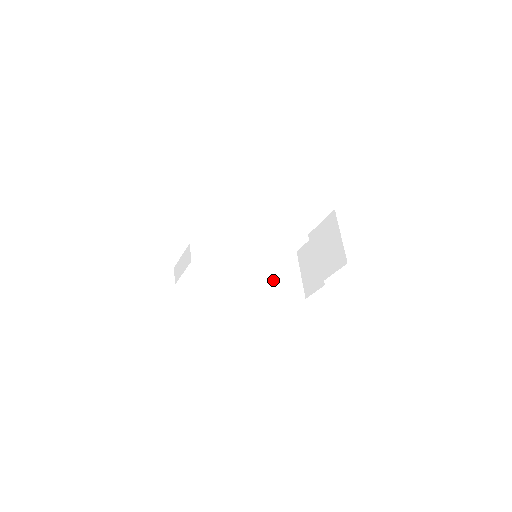
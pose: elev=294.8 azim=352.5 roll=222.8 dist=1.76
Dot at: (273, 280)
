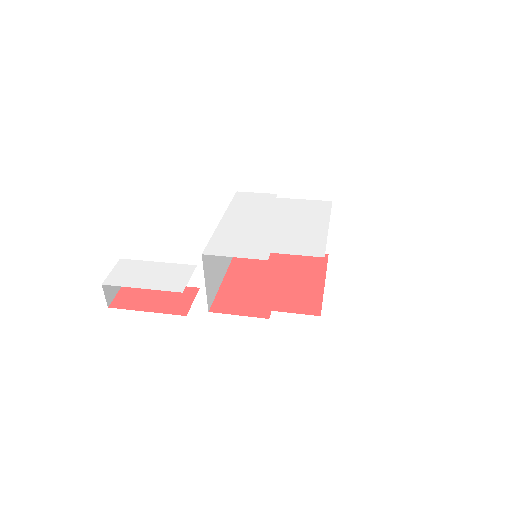
Dot at: occluded
